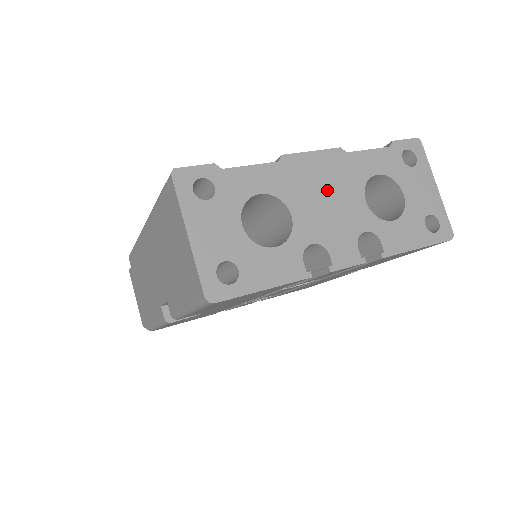
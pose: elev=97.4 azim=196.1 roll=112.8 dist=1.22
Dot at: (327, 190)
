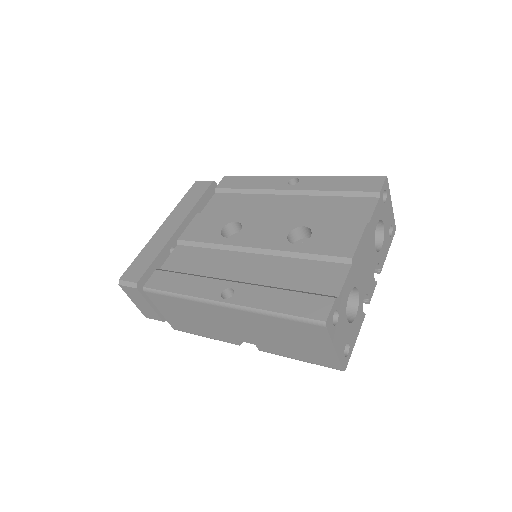
Dot at: (365, 259)
